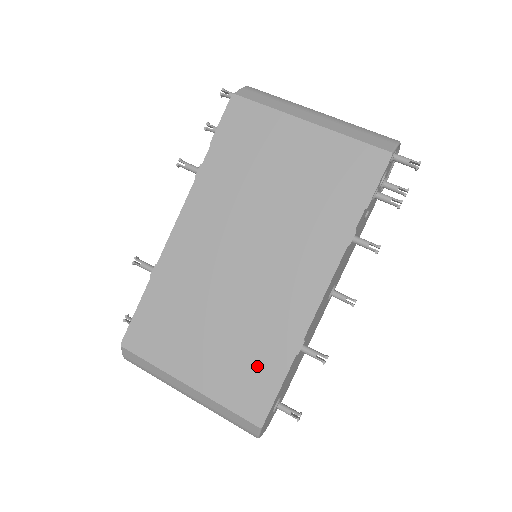
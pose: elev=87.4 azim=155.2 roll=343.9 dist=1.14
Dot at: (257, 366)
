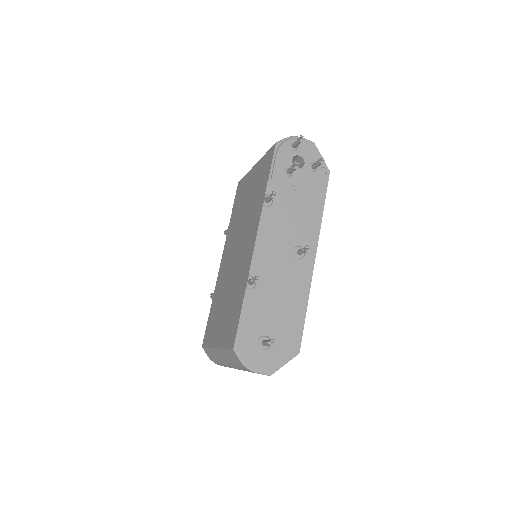
Dot at: (235, 310)
